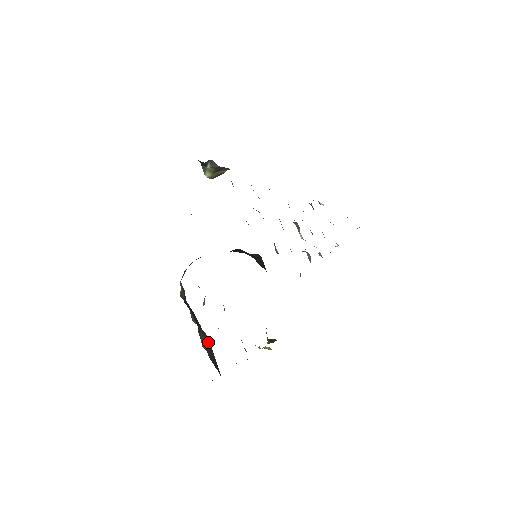
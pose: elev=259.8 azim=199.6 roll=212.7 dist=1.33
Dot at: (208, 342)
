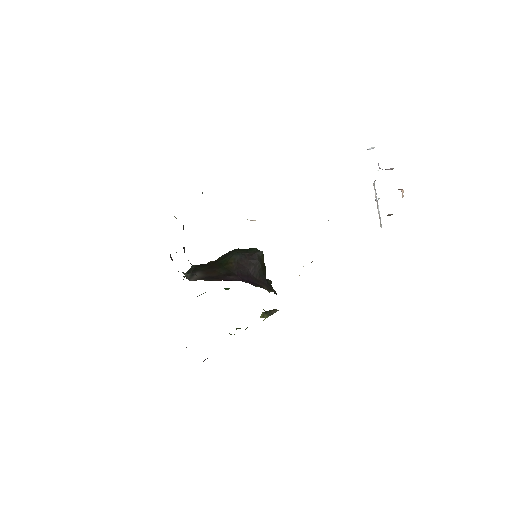
Dot at: occluded
